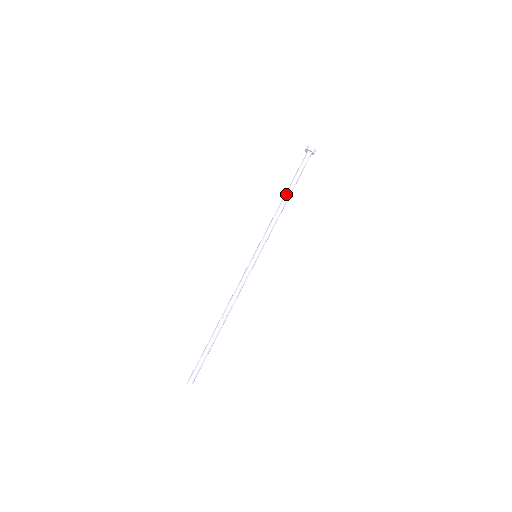
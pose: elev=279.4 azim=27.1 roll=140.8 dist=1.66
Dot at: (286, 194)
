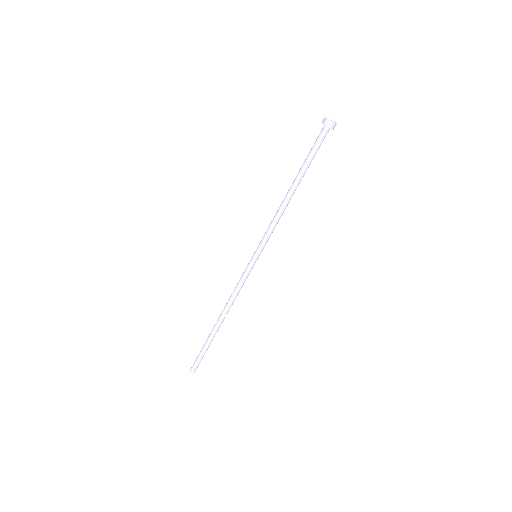
Dot at: (294, 185)
